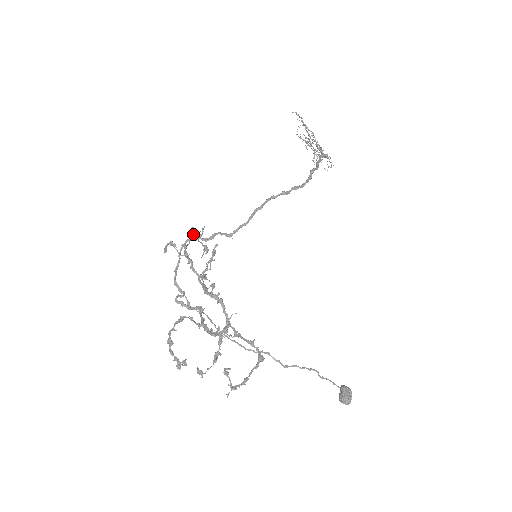
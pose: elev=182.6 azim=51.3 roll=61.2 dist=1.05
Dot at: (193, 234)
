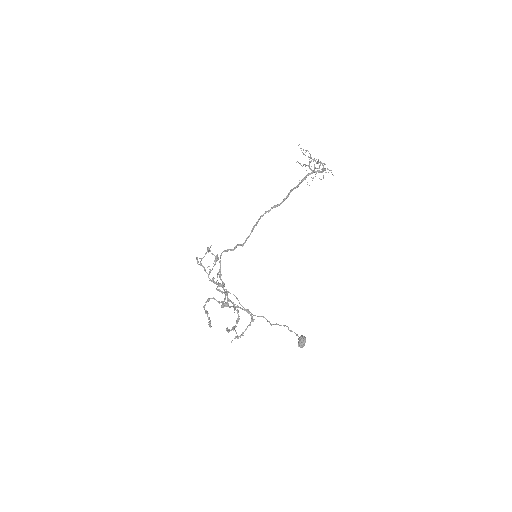
Dot at: (207, 251)
